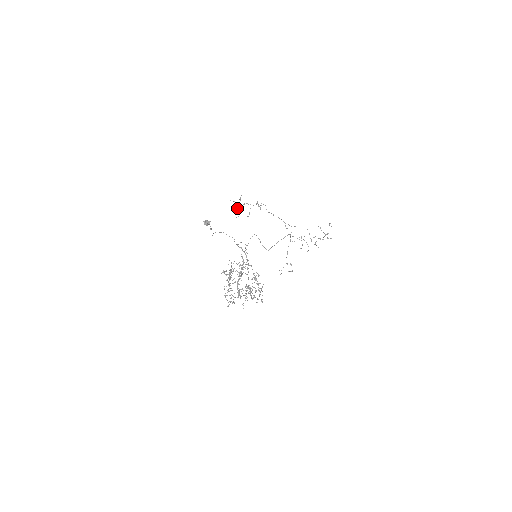
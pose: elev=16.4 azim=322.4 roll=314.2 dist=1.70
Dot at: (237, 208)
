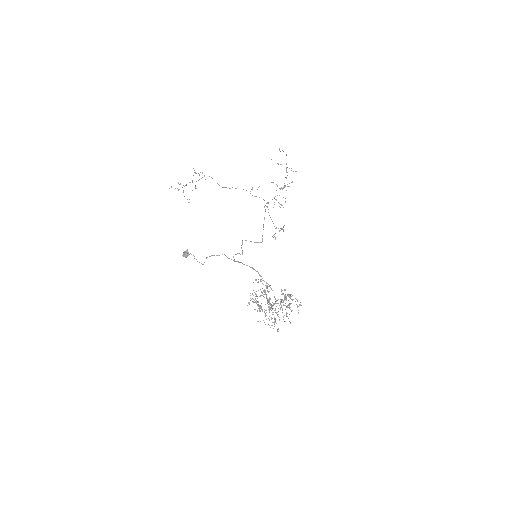
Dot at: occluded
